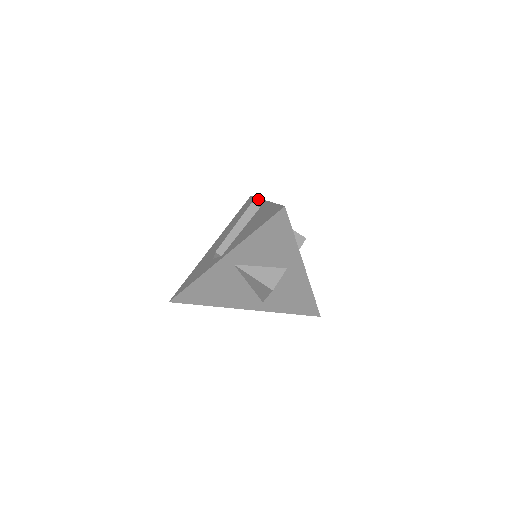
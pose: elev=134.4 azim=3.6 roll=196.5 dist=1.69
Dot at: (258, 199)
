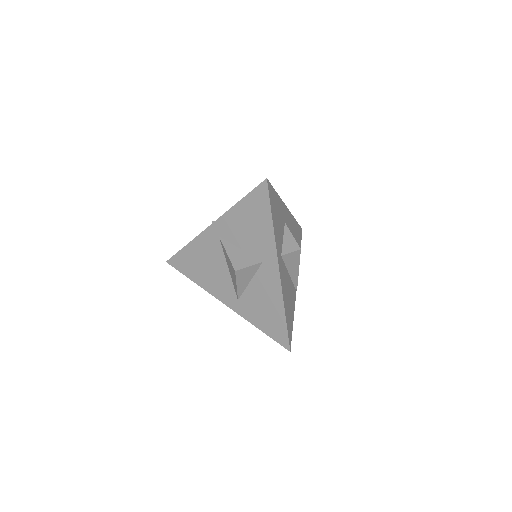
Dot at: (292, 216)
